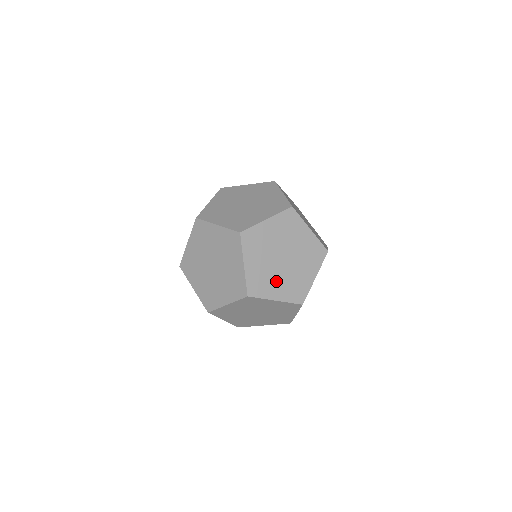
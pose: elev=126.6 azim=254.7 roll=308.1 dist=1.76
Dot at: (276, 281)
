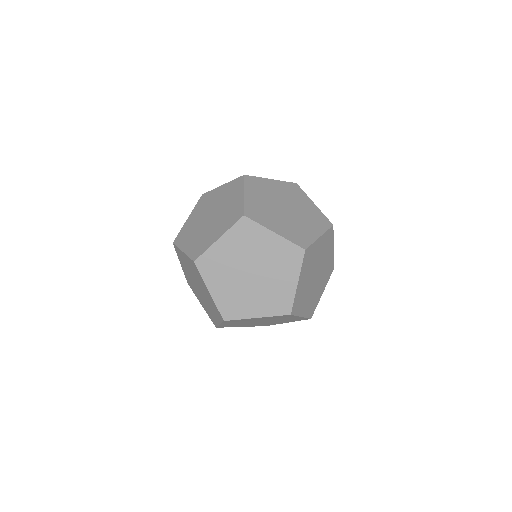
Dot at: (276, 219)
